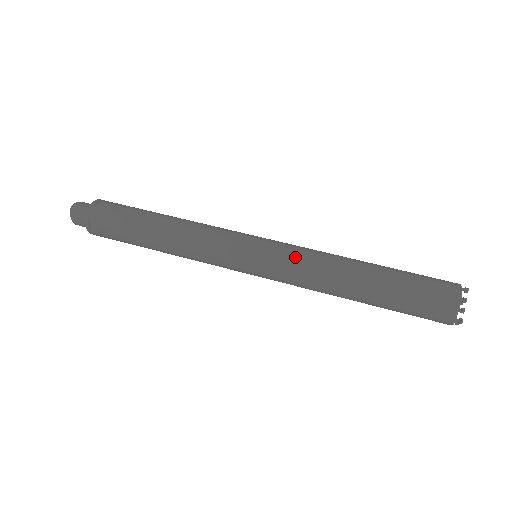
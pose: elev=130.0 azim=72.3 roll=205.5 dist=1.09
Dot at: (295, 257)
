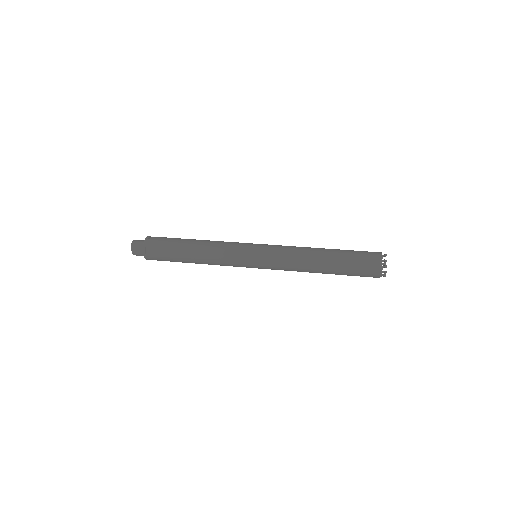
Dot at: (281, 249)
